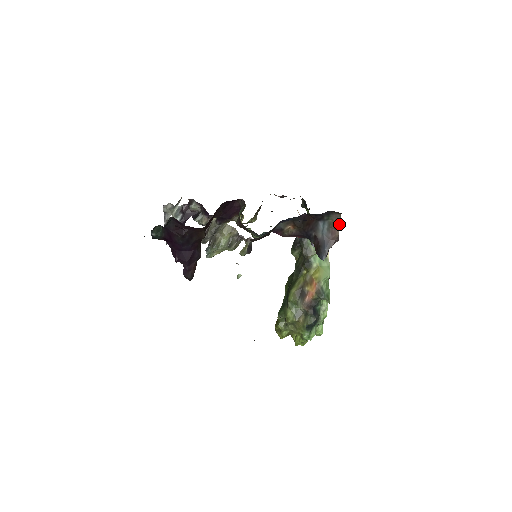
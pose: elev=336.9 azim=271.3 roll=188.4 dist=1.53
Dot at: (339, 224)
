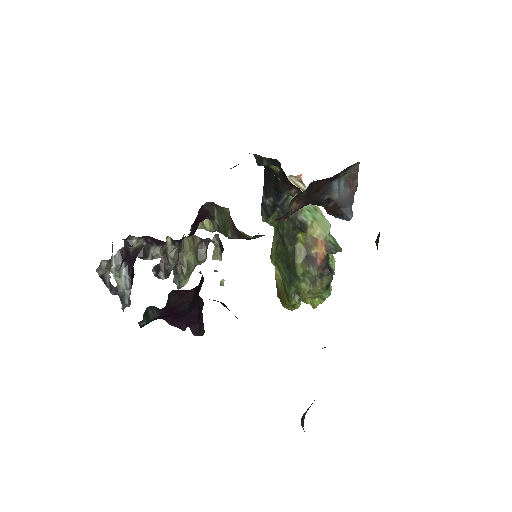
Dot at: (357, 173)
